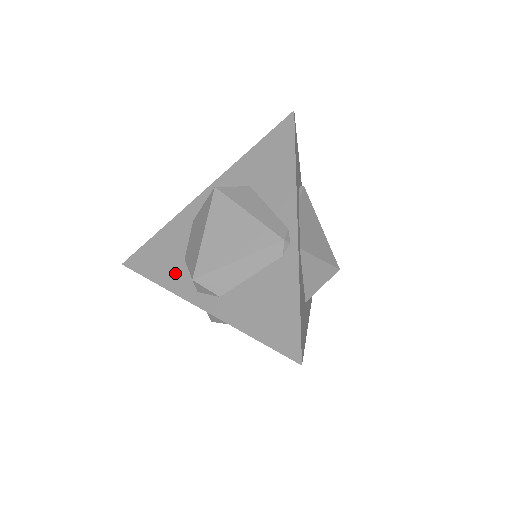
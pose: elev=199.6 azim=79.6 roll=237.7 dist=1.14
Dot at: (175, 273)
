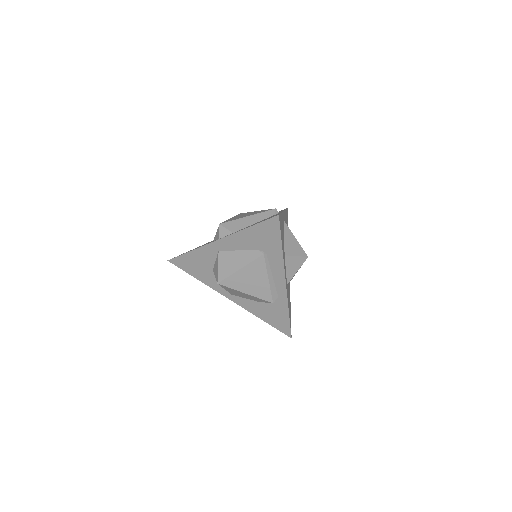
Dot at: (205, 244)
